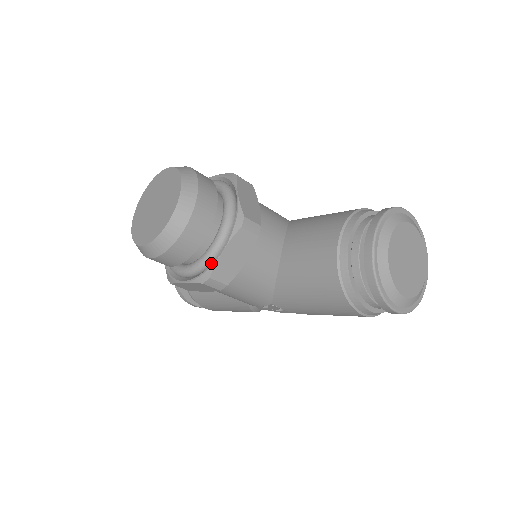
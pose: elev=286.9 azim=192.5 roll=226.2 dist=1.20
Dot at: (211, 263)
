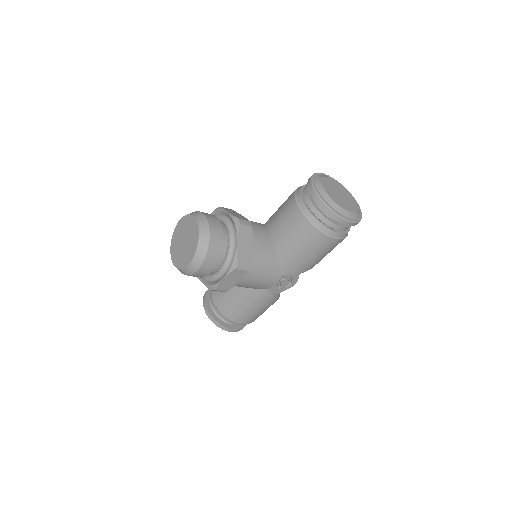
Dot at: (234, 255)
